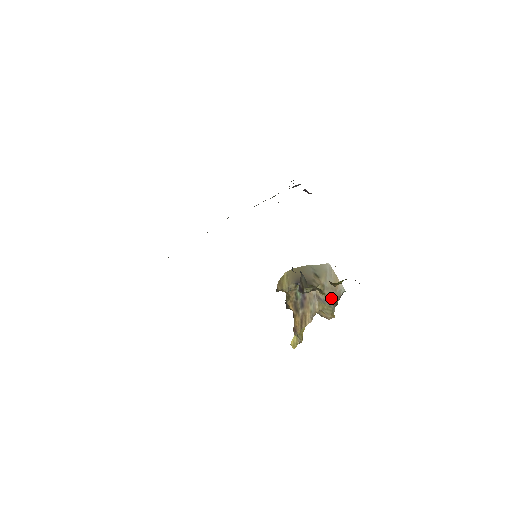
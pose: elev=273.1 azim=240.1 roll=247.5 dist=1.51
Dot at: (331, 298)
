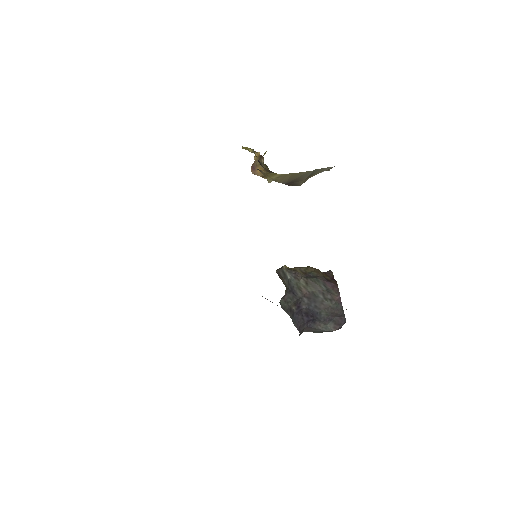
Dot at: occluded
